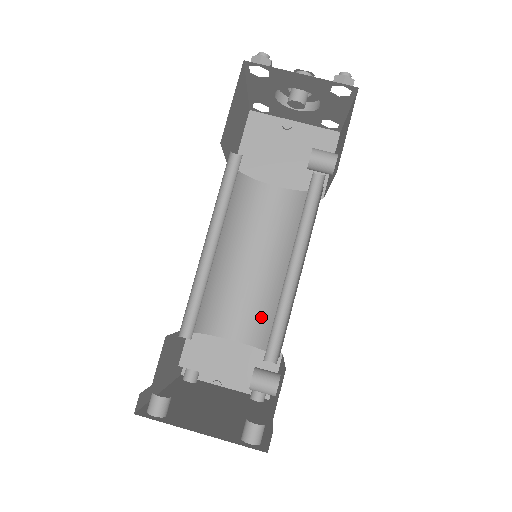
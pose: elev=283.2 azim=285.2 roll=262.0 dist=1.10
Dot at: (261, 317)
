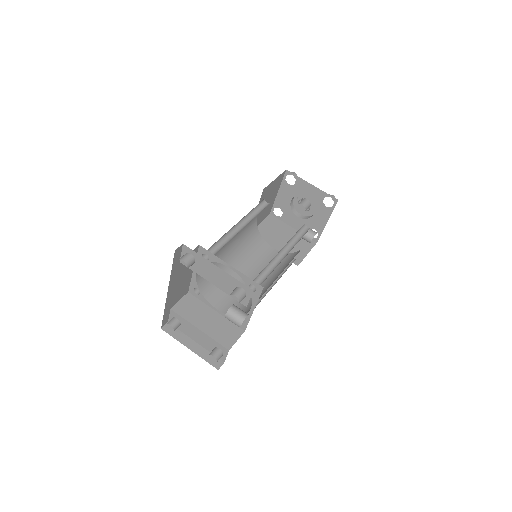
Dot at: occluded
